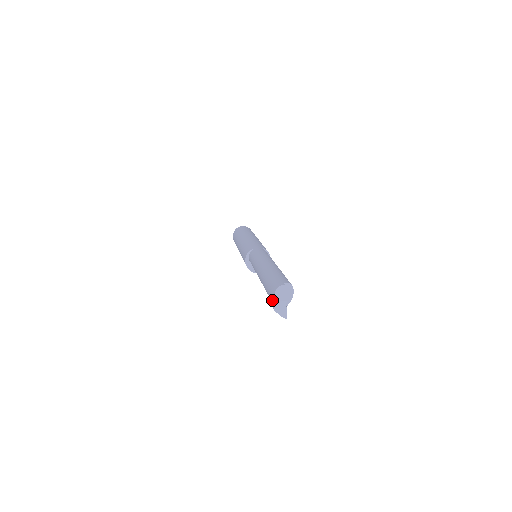
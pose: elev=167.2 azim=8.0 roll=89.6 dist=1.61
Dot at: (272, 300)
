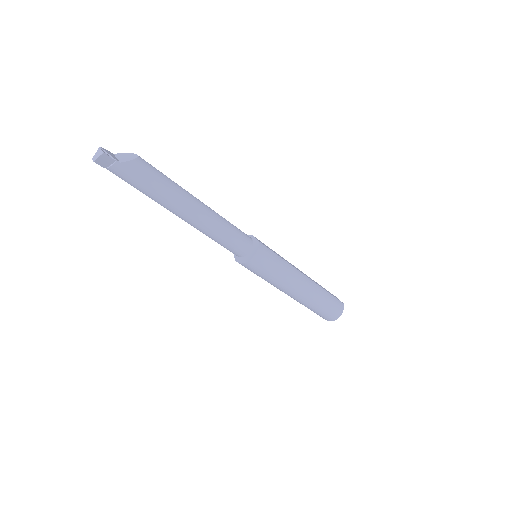
Dot at: (98, 164)
